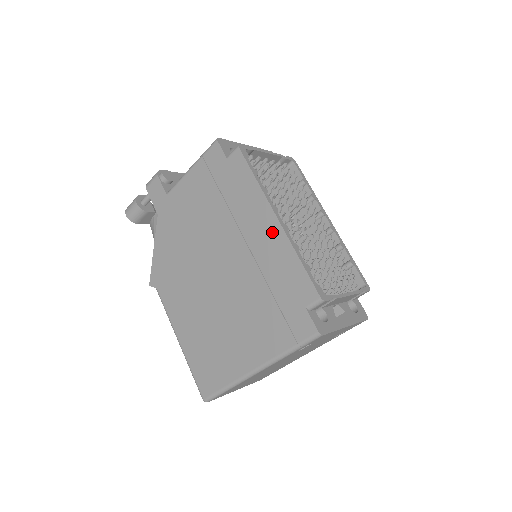
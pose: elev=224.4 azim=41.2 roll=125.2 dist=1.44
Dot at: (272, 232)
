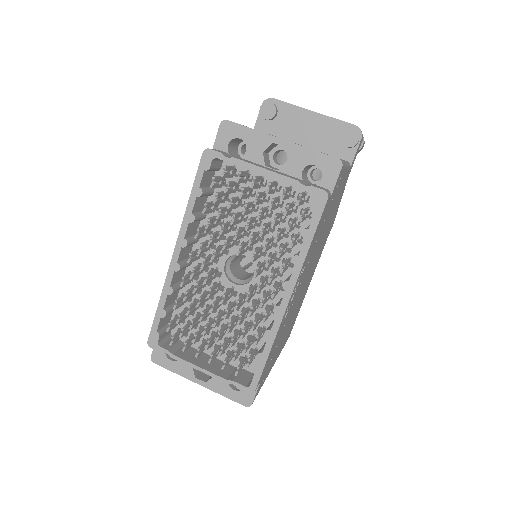
Dot at: occluded
